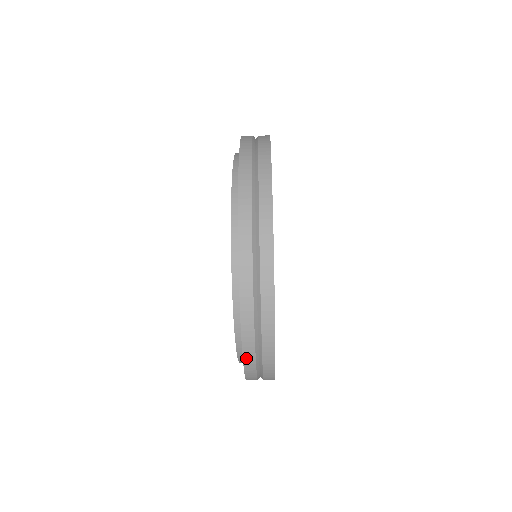
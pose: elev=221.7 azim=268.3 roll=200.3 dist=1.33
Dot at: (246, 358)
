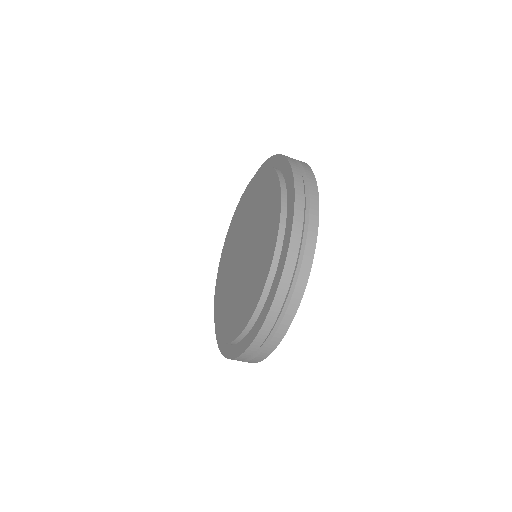
Dot at: (271, 313)
